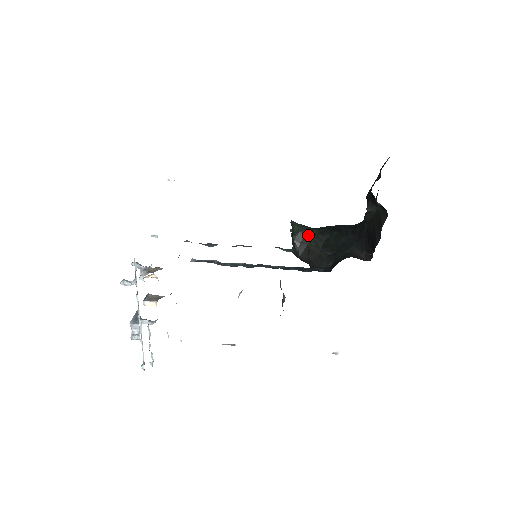
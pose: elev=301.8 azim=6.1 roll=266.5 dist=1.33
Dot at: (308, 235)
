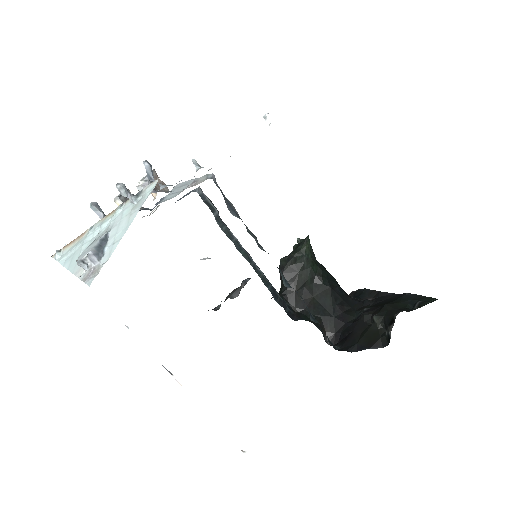
Dot at: (308, 264)
